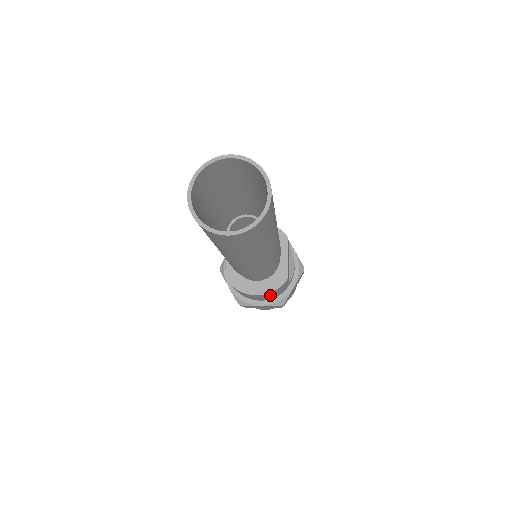
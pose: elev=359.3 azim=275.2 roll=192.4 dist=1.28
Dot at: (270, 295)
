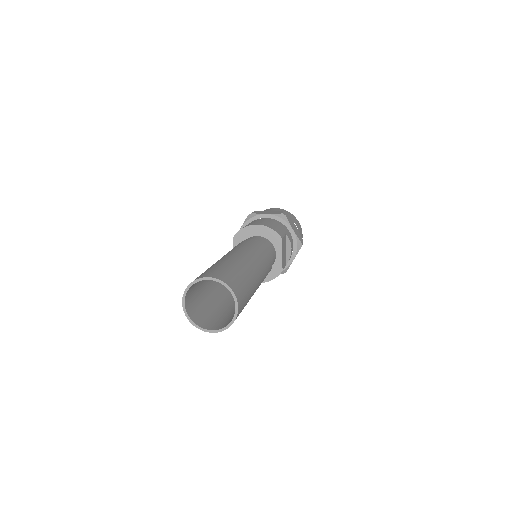
Dot at: occluded
